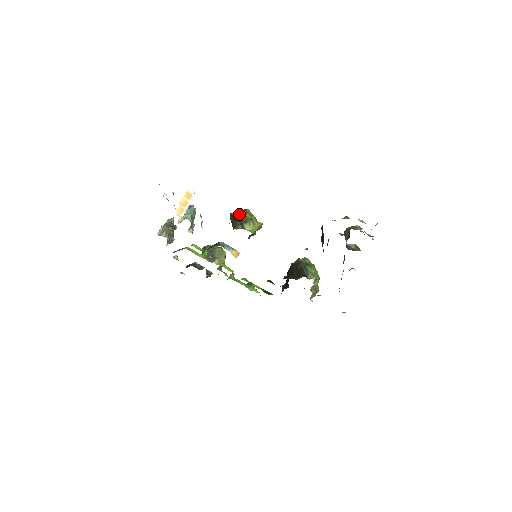
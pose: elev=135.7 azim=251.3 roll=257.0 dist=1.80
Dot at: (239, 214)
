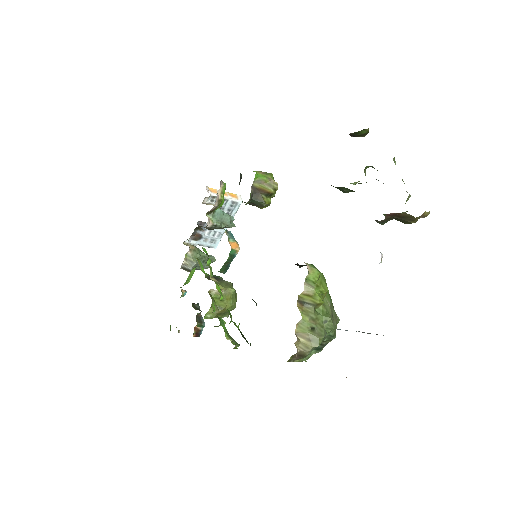
Dot at: occluded
